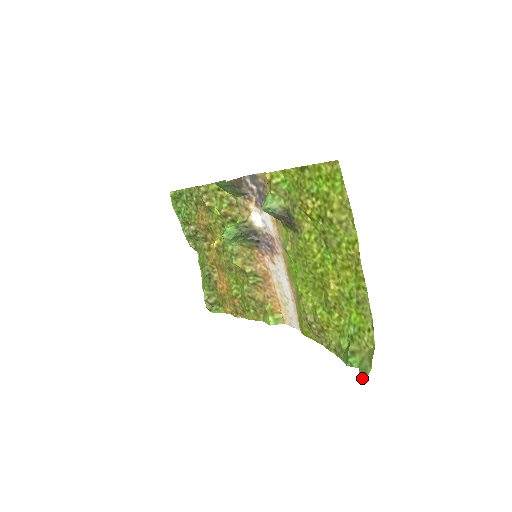
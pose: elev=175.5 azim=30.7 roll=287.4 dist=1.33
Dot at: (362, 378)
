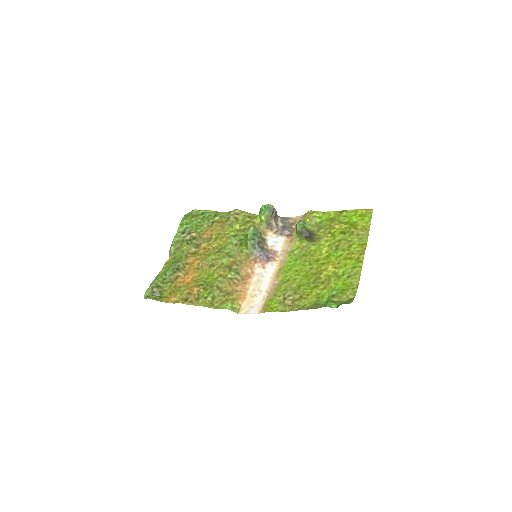
Dot at: (345, 303)
